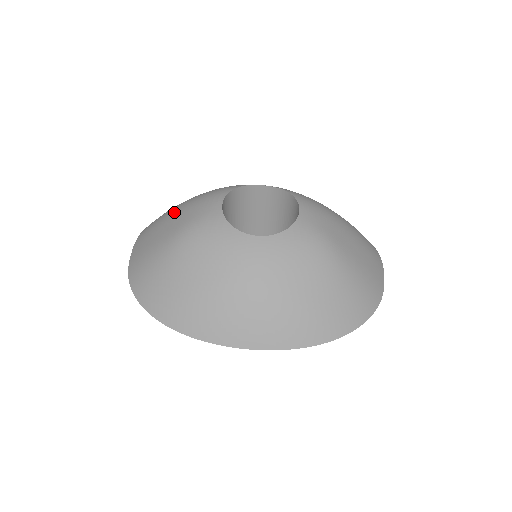
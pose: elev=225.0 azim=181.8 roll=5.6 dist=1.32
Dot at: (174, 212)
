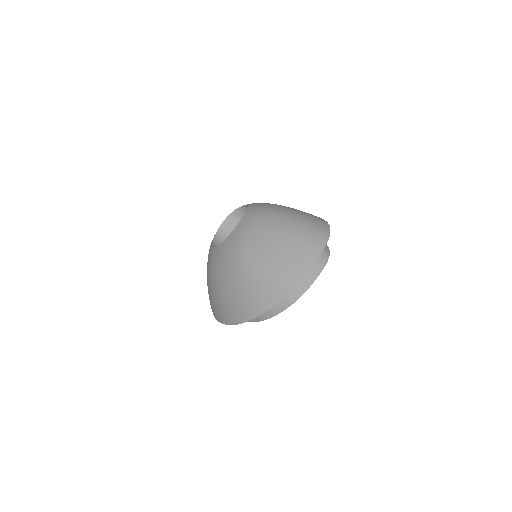
Dot at: occluded
